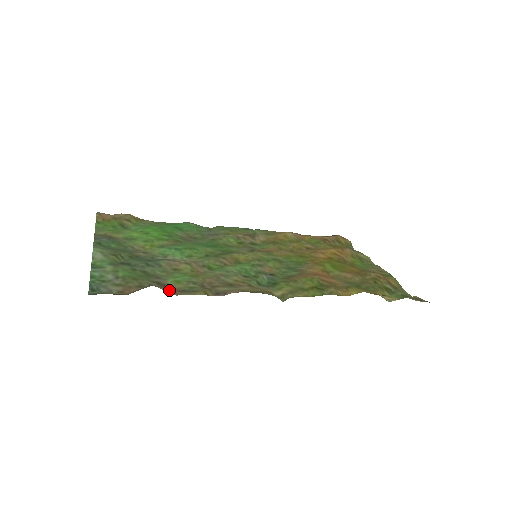
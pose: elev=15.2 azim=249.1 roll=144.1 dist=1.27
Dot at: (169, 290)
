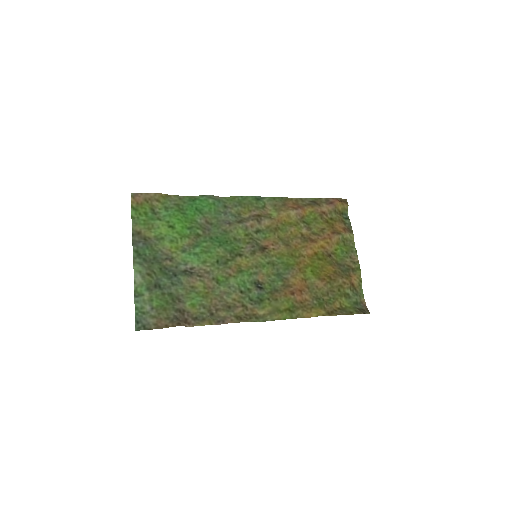
Dot at: (187, 318)
